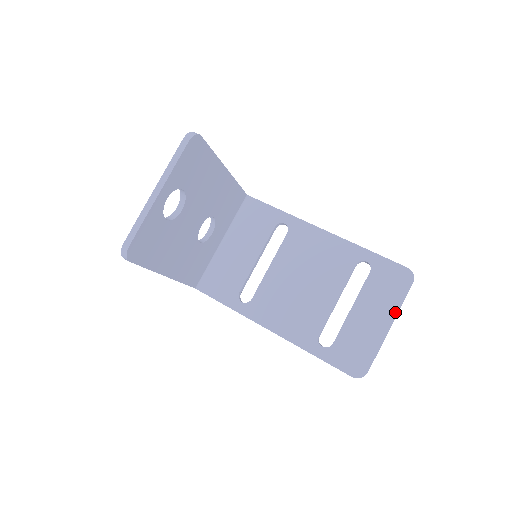
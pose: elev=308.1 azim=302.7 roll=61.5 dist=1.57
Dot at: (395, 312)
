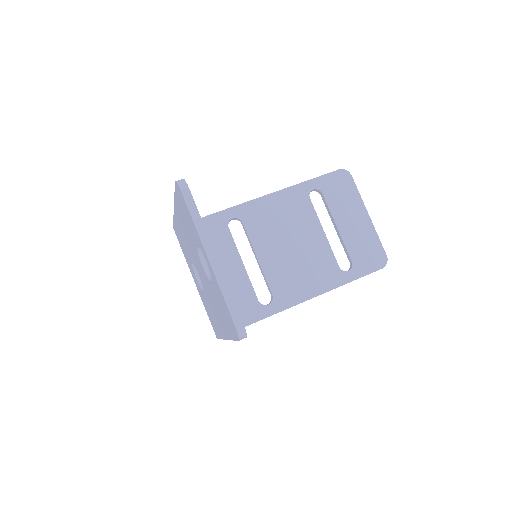
Dot at: (362, 204)
